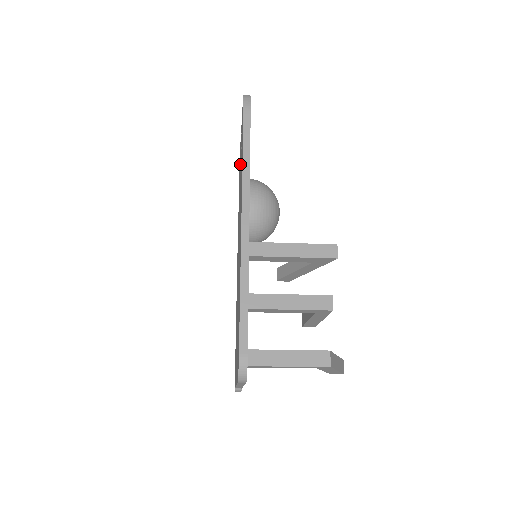
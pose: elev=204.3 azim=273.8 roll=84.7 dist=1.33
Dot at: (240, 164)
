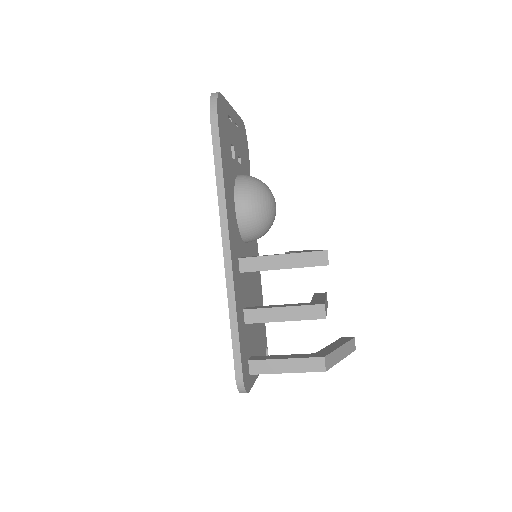
Dot at: occluded
